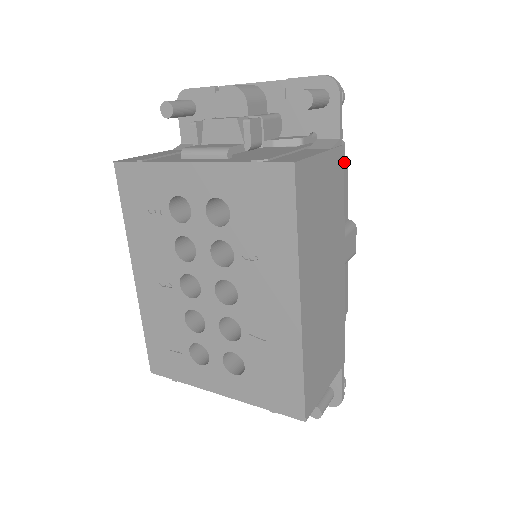
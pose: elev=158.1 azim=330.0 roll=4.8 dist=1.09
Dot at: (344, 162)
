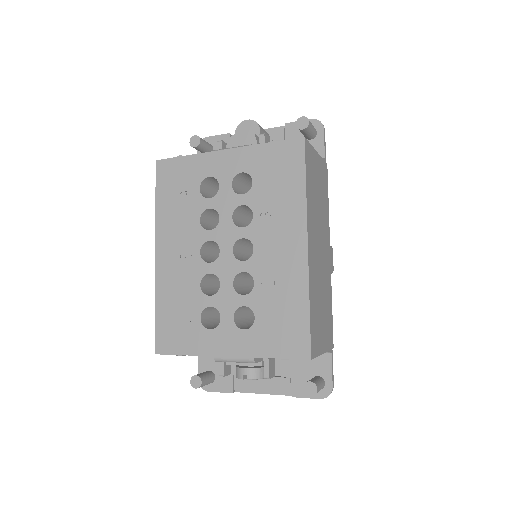
Dot at: occluded
